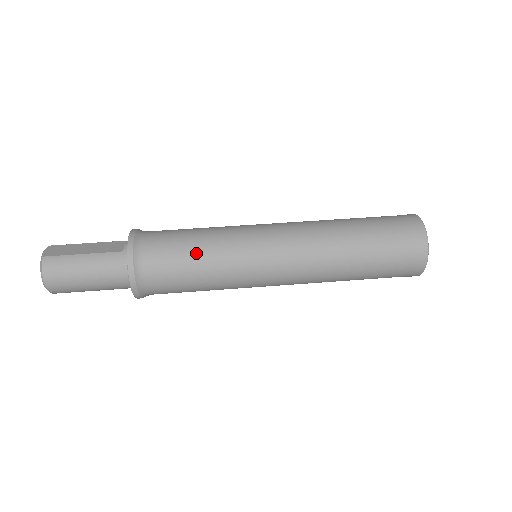
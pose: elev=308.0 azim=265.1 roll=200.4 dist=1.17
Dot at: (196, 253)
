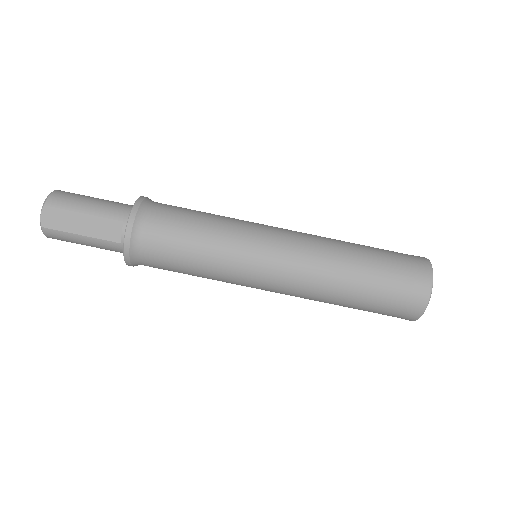
Dot at: (191, 271)
